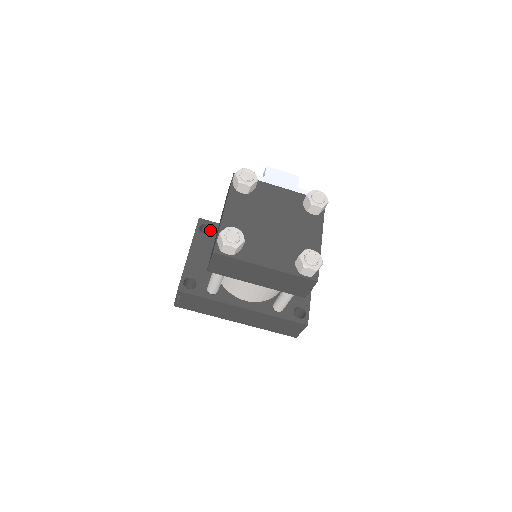
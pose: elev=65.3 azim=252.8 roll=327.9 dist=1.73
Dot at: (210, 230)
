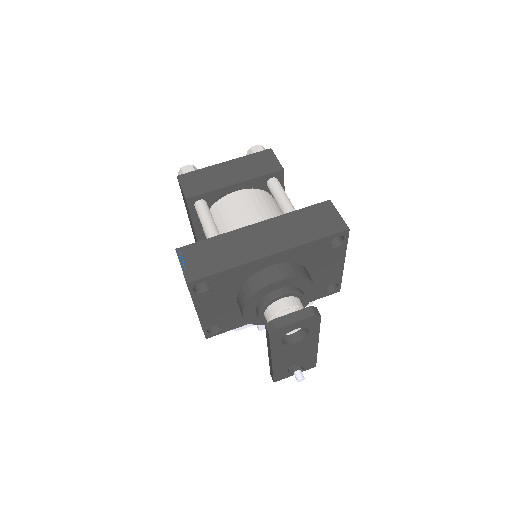
Dot at: occluded
